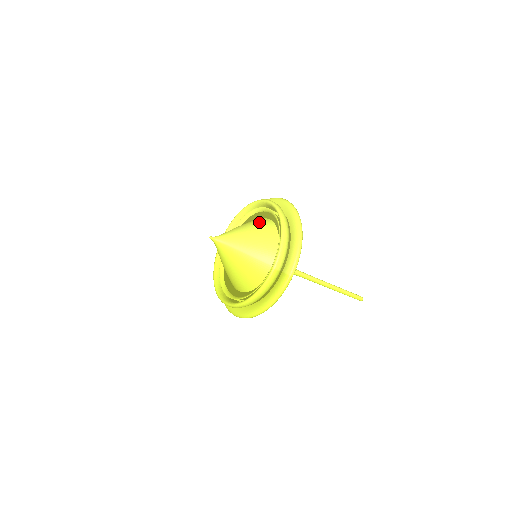
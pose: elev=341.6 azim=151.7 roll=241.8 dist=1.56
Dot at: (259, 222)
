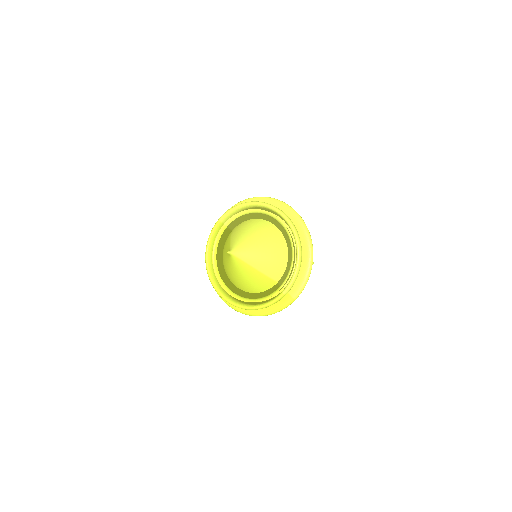
Dot at: (271, 234)
